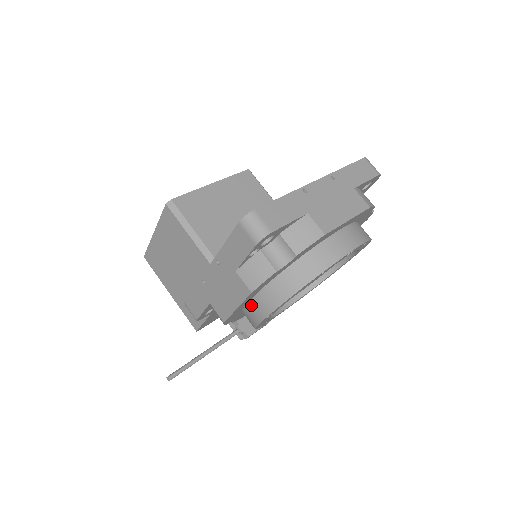
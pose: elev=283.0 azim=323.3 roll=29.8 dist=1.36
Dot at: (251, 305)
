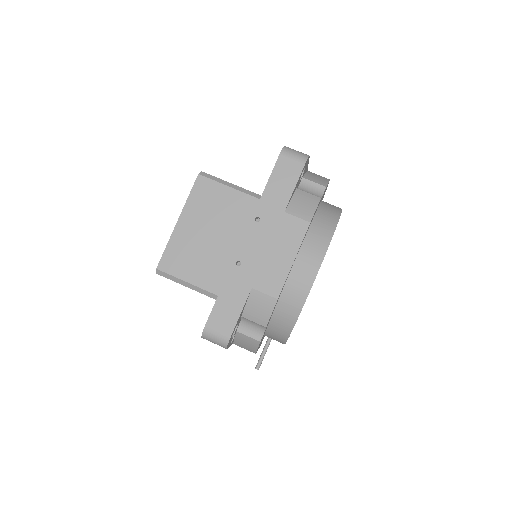
Dot at: occluded
